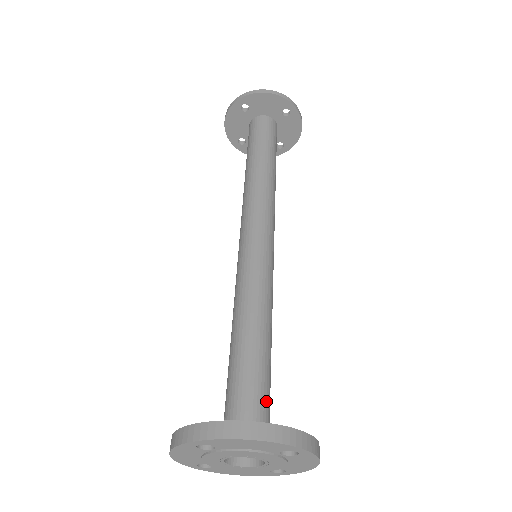
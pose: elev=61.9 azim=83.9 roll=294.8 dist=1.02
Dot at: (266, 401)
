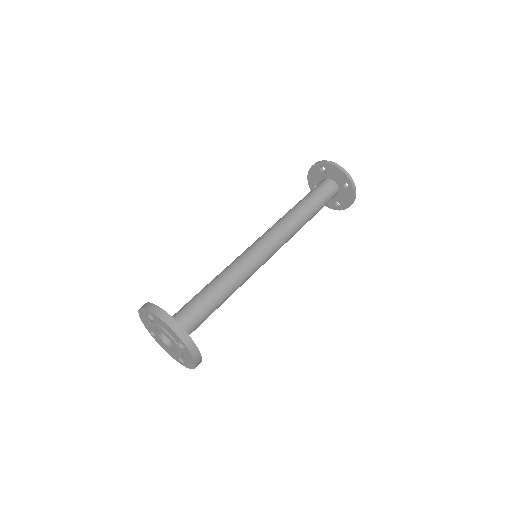
Dot at: (195, 322)
